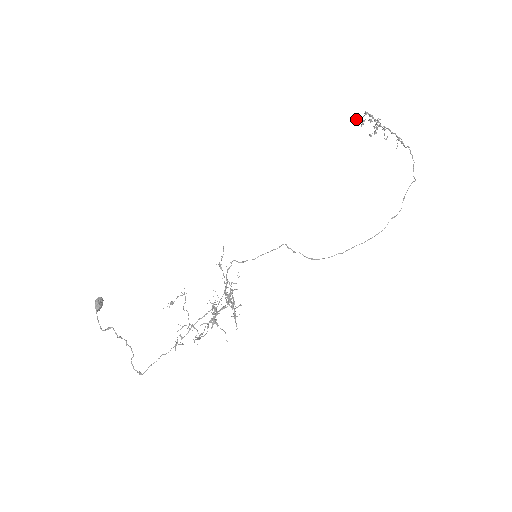
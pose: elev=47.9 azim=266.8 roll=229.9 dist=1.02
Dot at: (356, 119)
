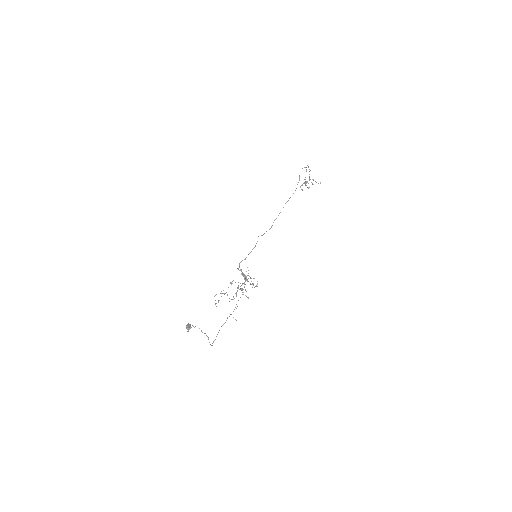
Dot at: occluded
